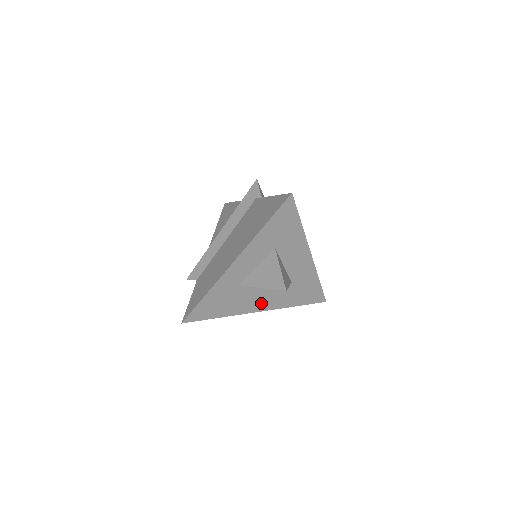
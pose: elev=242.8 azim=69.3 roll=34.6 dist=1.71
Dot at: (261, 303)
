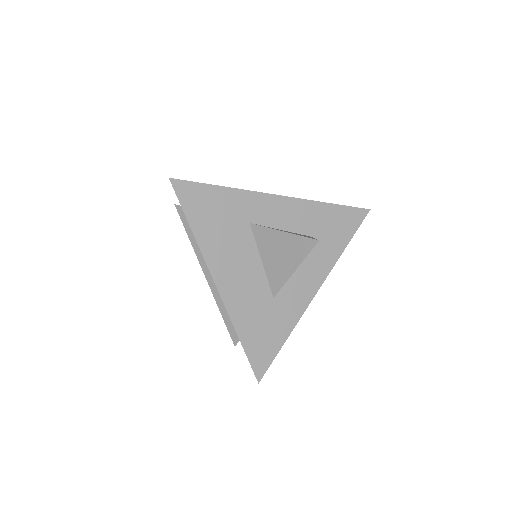
Dot at: (231, 278)
